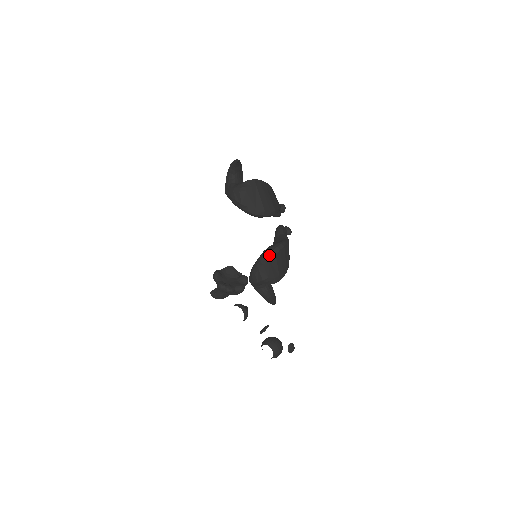
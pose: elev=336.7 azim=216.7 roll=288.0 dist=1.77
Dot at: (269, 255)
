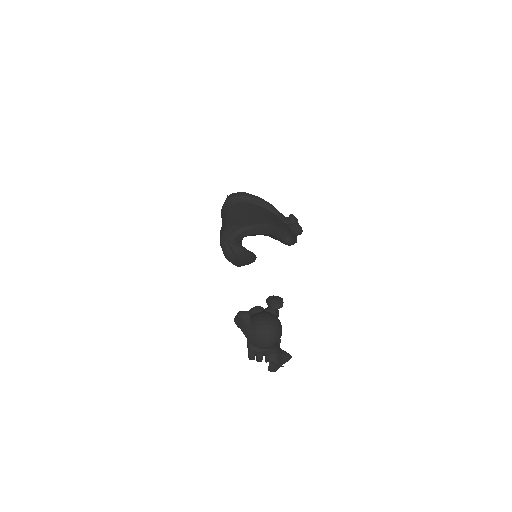
Dot at: (227, 211)
